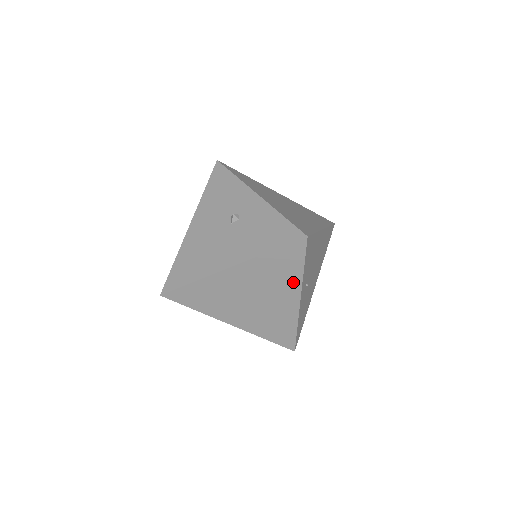
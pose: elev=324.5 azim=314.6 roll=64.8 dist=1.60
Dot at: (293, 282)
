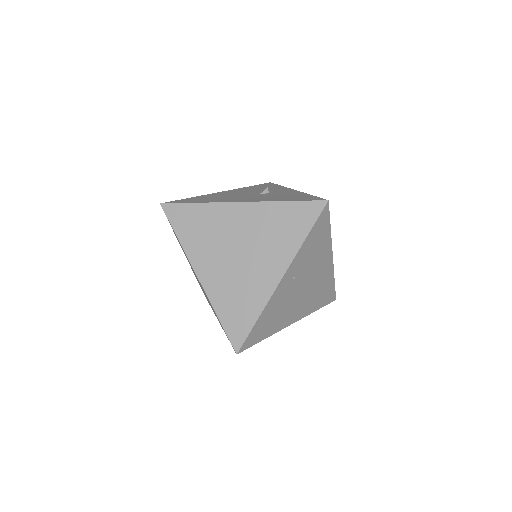
Dot at: (288, 249)
